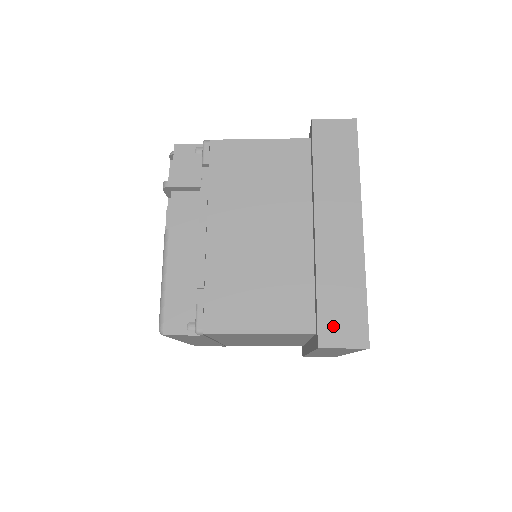
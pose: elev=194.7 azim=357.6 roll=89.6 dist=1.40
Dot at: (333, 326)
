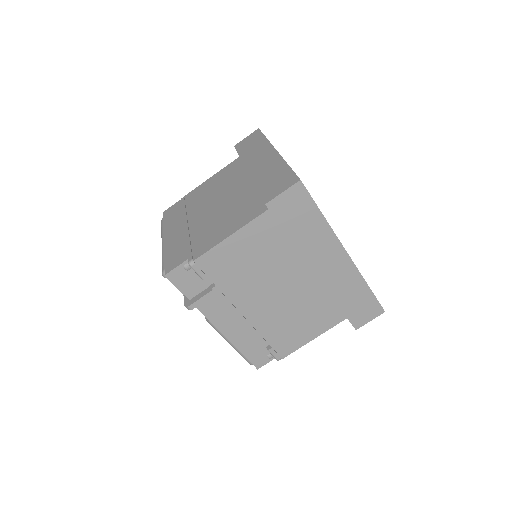
Dot at: (359, 316)
